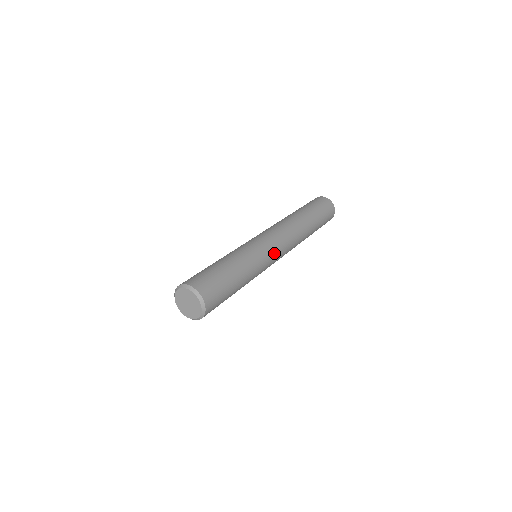
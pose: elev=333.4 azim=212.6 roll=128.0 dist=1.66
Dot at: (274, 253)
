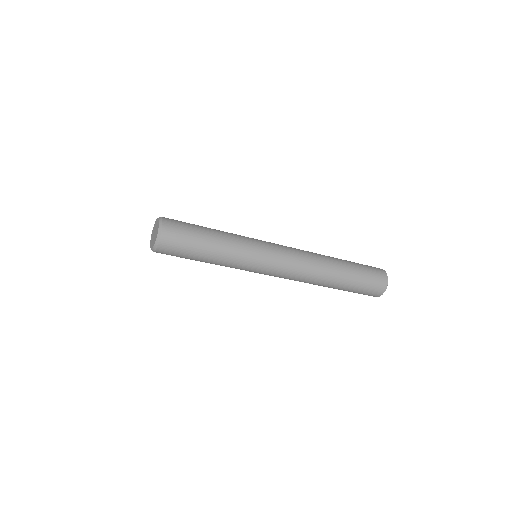
Dot at: (268, 242)
